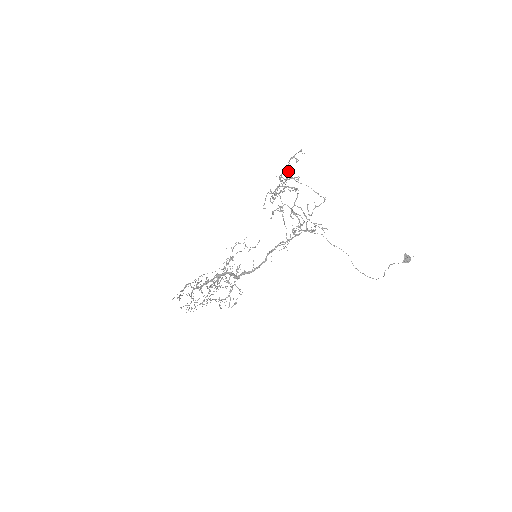
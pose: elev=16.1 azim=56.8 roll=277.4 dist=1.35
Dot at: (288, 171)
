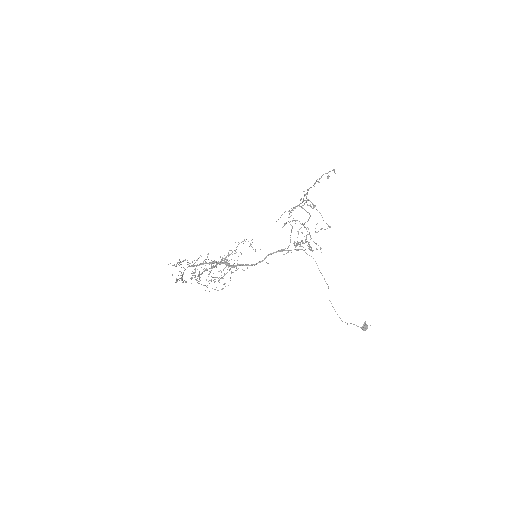
Dot at: (319, 182)
